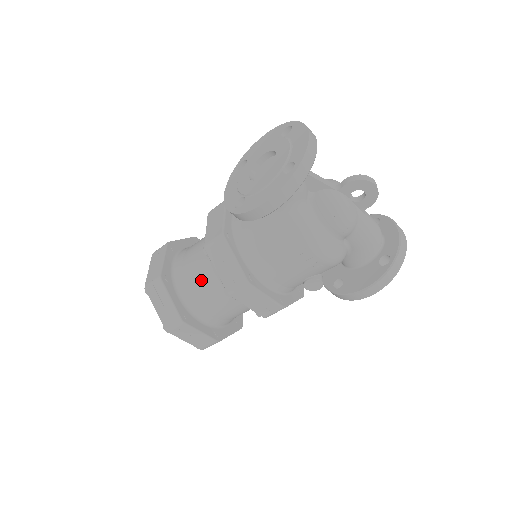
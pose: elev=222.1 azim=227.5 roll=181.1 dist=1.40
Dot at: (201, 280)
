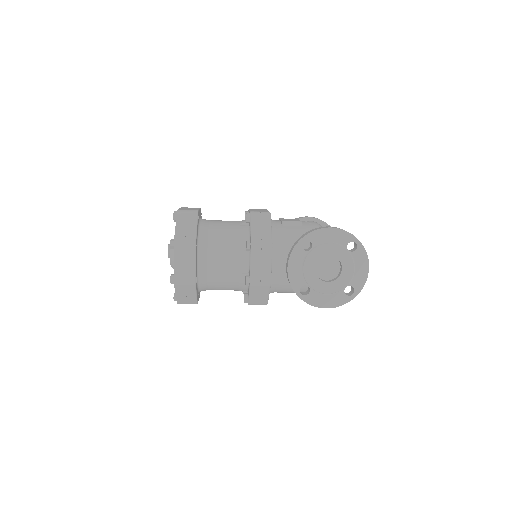
Dot at: (224, 284)
